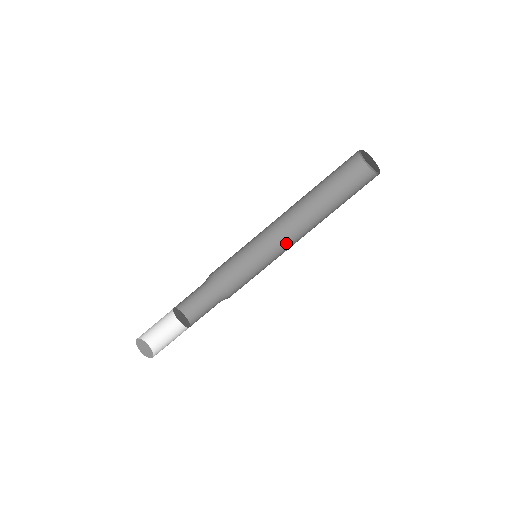
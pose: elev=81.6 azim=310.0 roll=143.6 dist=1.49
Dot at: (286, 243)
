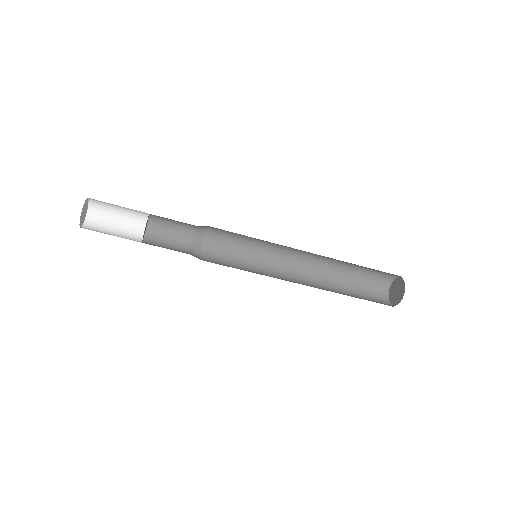
Dot at: (286, 255)
